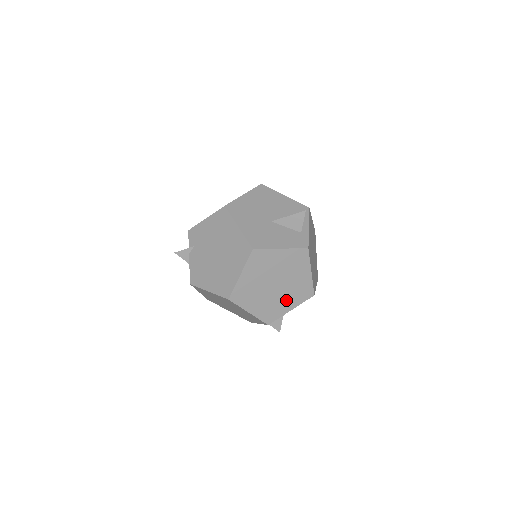
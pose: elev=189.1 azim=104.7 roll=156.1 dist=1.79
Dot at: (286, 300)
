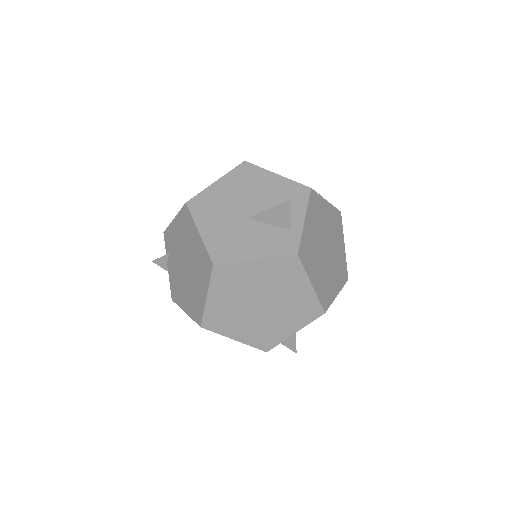
Dot at: (284, 322)
